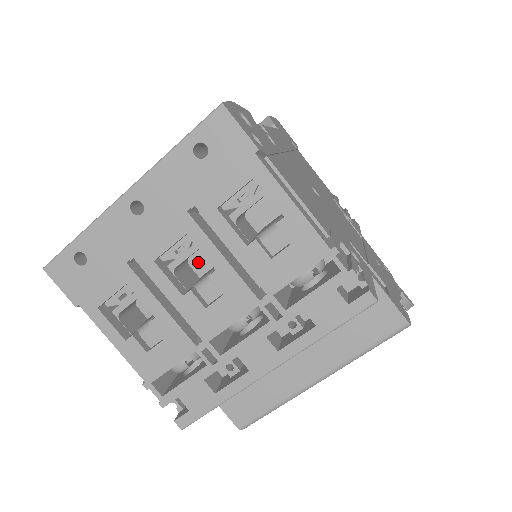
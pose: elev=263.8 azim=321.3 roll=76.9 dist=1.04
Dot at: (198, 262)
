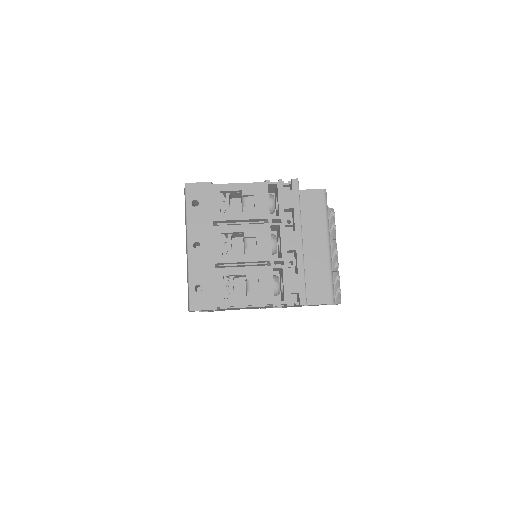
Dot at: (237, 253)
